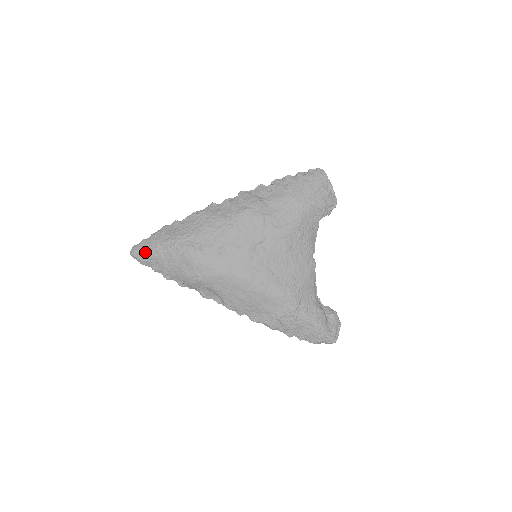
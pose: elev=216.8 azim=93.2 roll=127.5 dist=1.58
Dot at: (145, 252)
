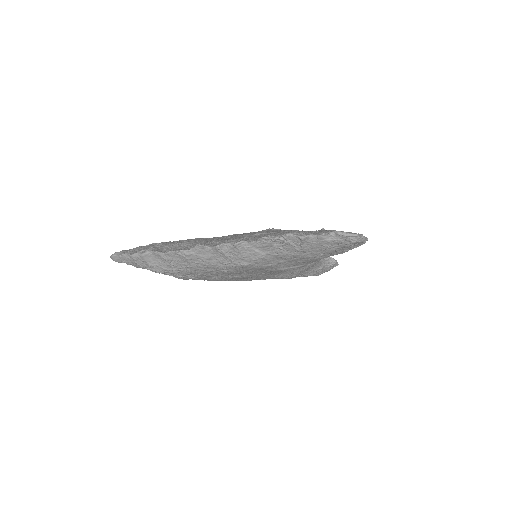
Dot at: occluded
